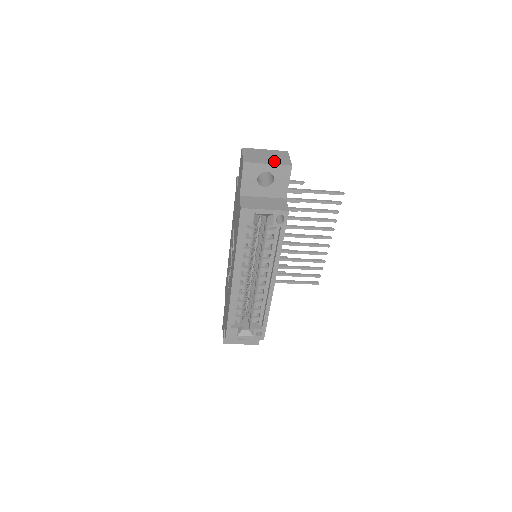
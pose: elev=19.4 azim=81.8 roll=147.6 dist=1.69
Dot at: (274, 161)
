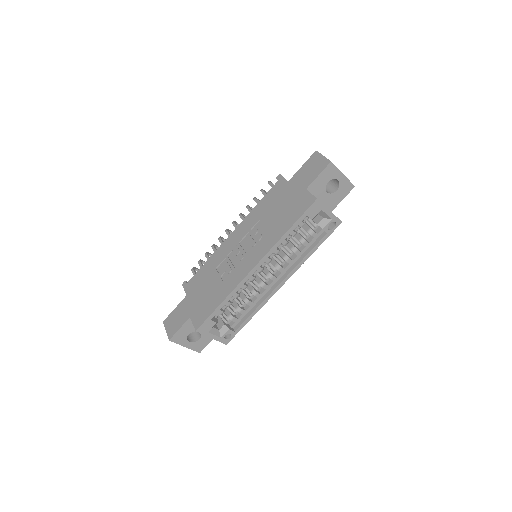
Dot at: occluded
